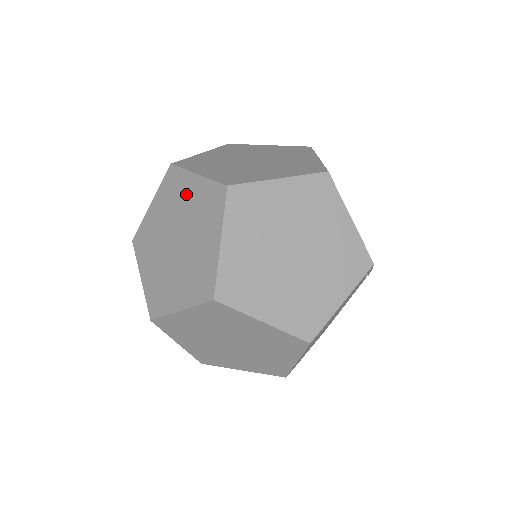
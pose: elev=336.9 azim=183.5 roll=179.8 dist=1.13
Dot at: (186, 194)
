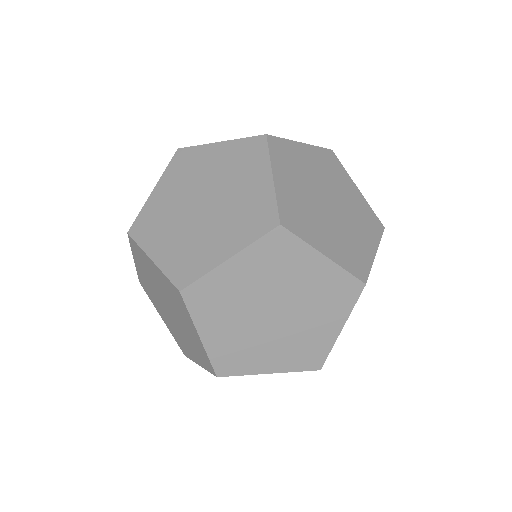
Dot at: (238, 282)
